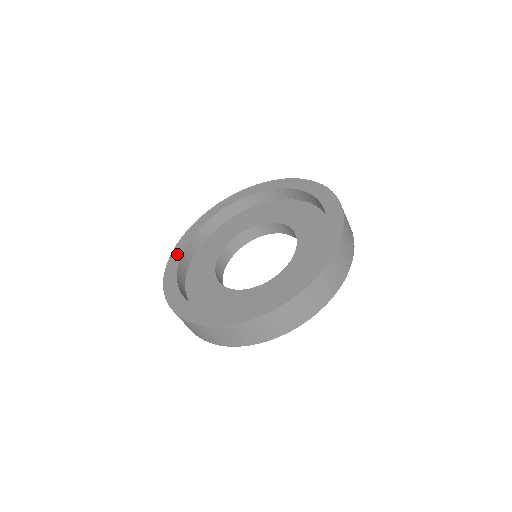
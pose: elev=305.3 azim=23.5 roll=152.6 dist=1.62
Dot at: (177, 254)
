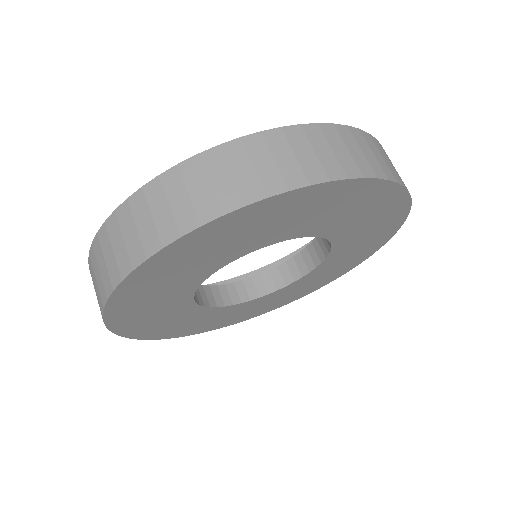
Dot at: occluded
